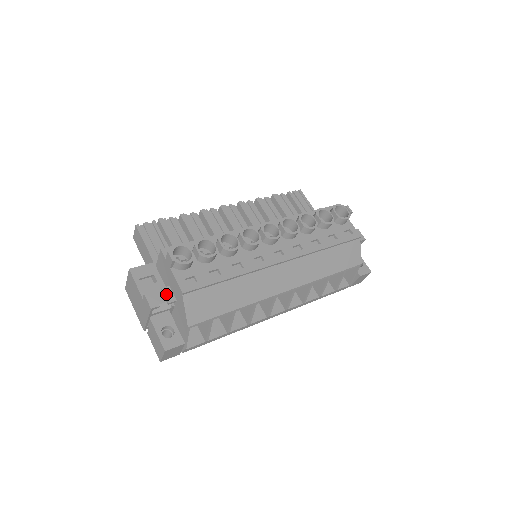
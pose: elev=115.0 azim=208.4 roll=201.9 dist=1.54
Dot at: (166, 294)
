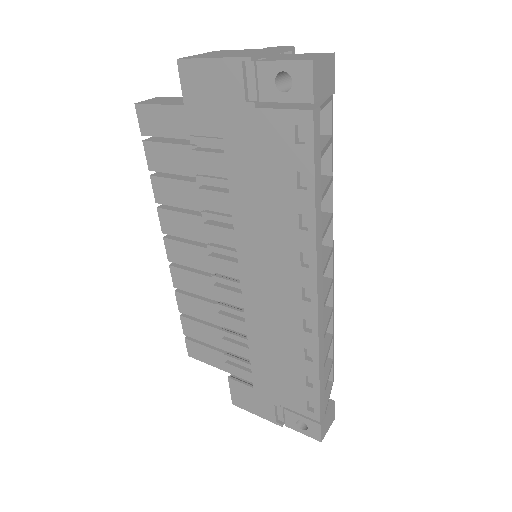
Dot at: occluded
